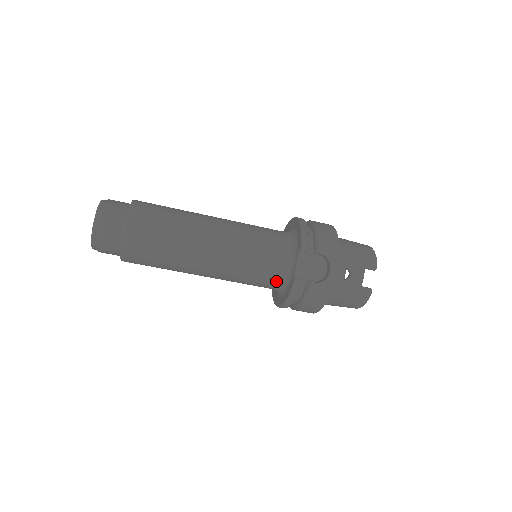
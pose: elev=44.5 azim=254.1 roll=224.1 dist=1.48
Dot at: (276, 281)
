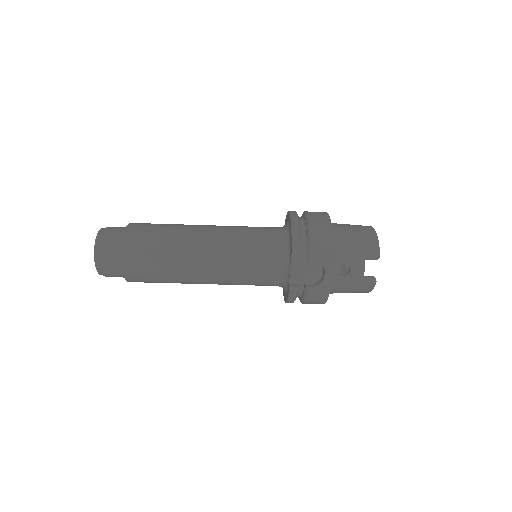
Dot at: (276, 283)
